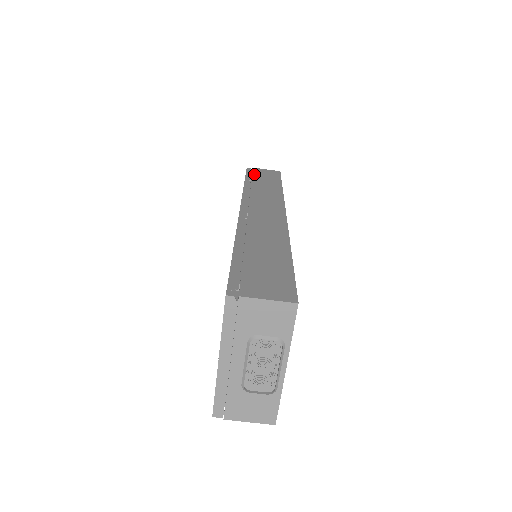
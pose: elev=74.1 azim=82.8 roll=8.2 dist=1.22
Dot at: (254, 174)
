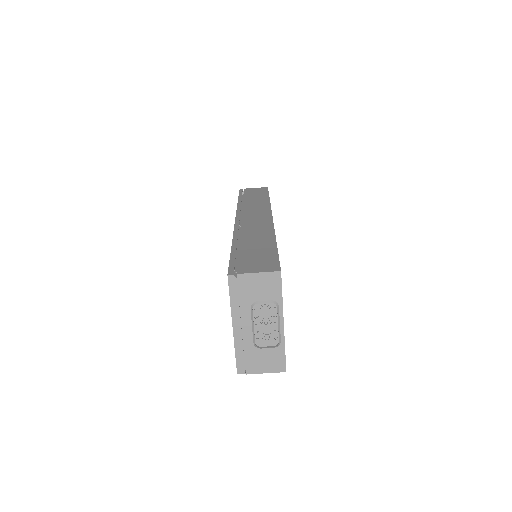
Dot at: (246, 193)
